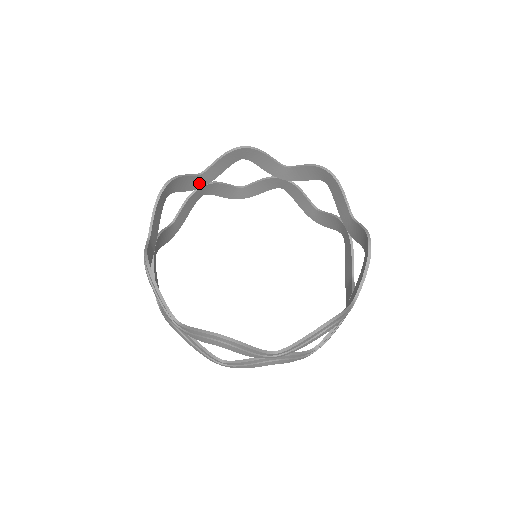
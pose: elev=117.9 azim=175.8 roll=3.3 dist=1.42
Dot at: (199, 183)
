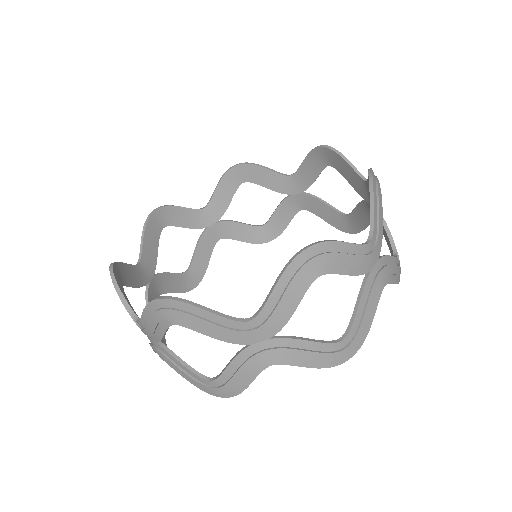
Dot at: (290, 187)
